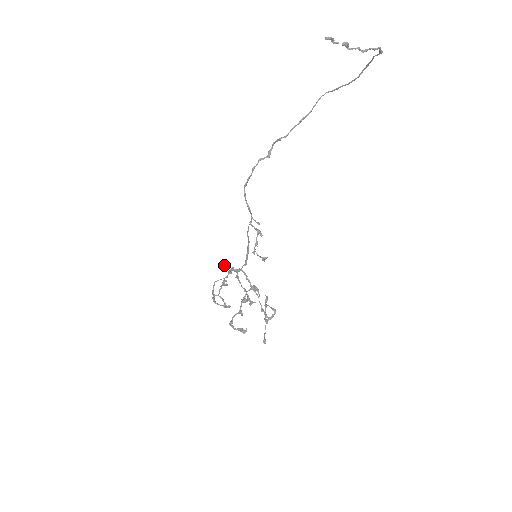
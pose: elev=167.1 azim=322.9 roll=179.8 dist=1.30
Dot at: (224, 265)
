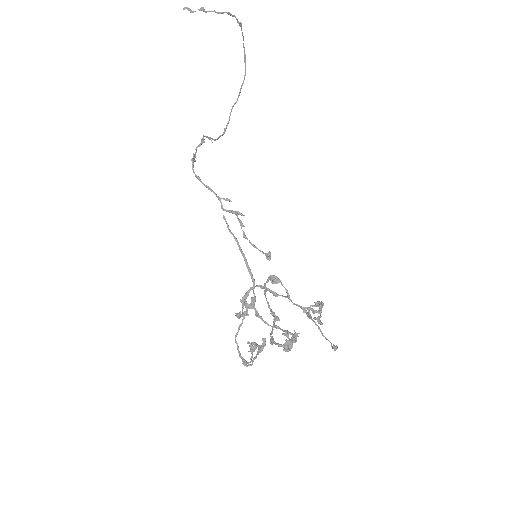
Dot at: occluded
